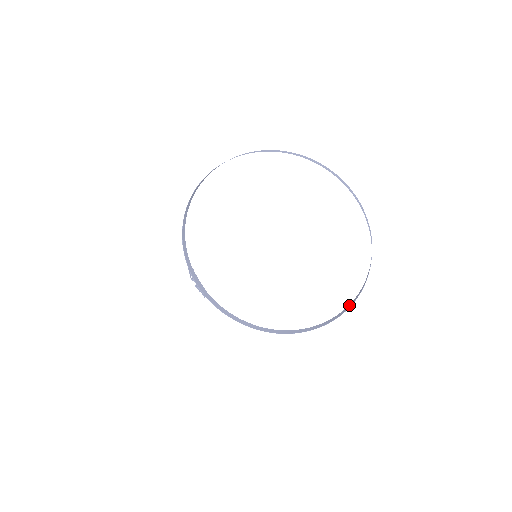
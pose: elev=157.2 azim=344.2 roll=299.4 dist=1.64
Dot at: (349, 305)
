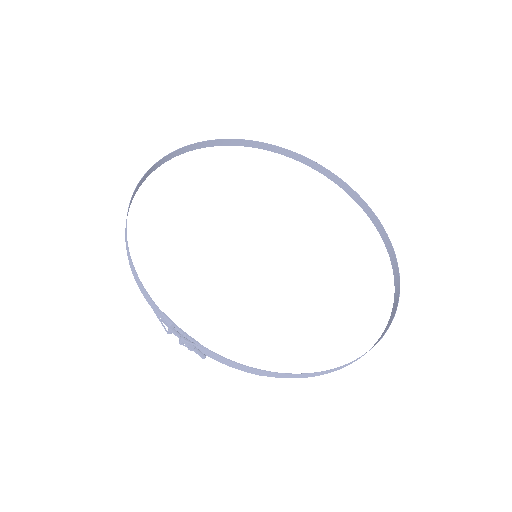
Dot at: (395, 281)
